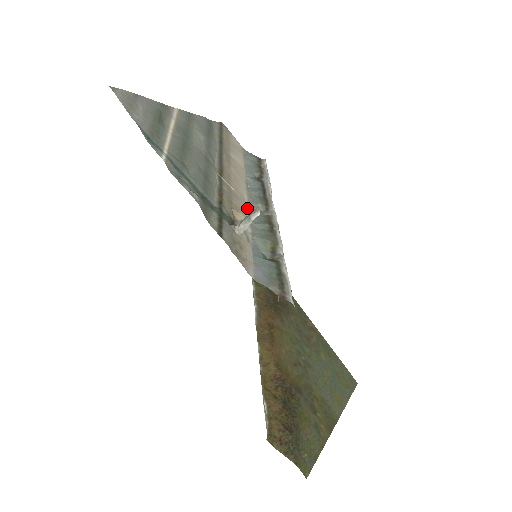
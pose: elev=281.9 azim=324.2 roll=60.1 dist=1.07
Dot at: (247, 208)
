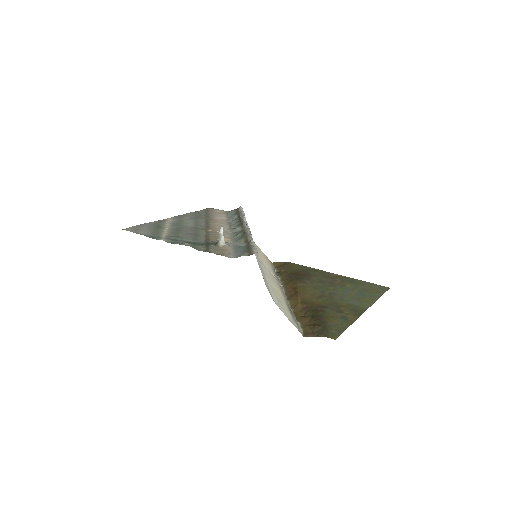
Dot at: (229, 234)
